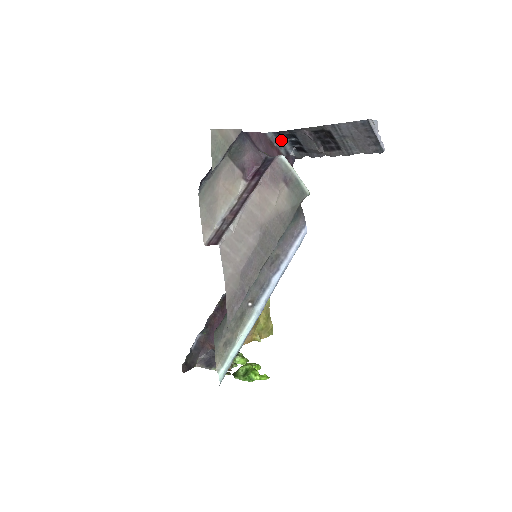
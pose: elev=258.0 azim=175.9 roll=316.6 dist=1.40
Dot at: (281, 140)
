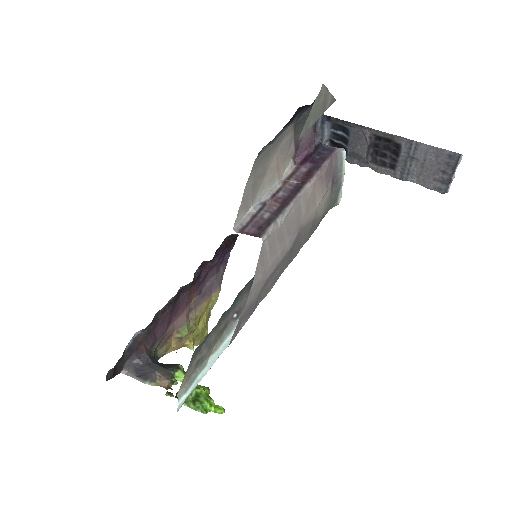
Dot at: (324, 127)
